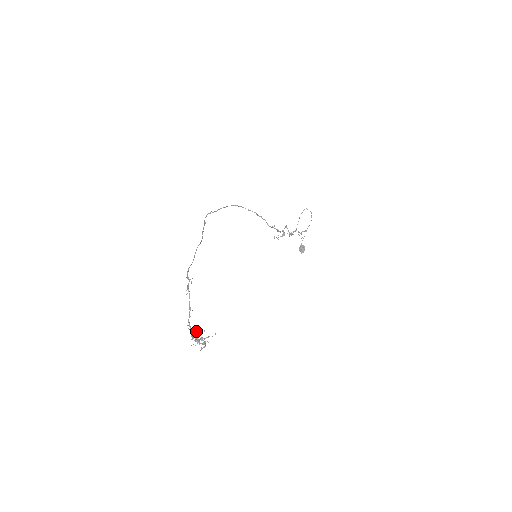
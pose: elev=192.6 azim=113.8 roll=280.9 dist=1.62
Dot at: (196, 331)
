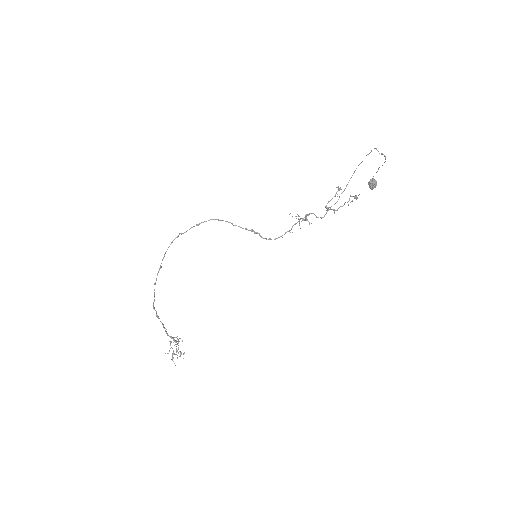
Dot at: occluded
